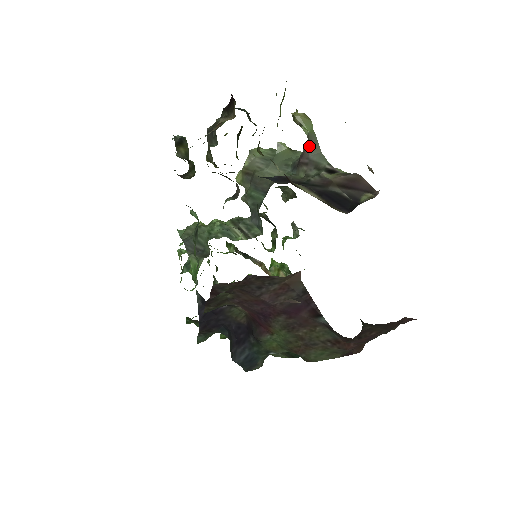
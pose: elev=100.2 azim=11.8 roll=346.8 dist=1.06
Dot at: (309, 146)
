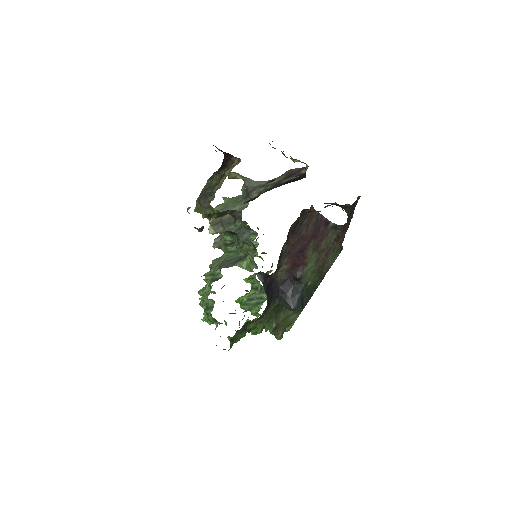
Dot at: (247, 183)
